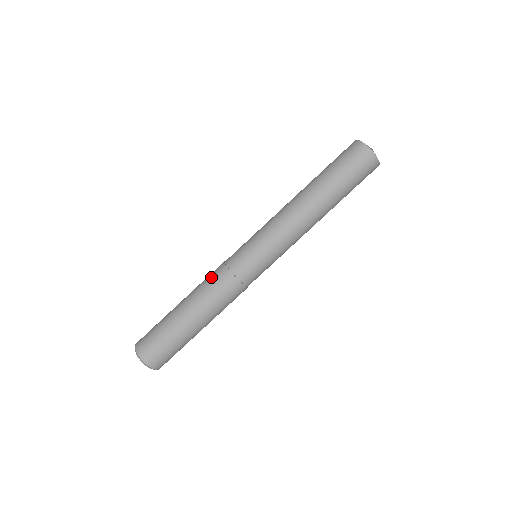
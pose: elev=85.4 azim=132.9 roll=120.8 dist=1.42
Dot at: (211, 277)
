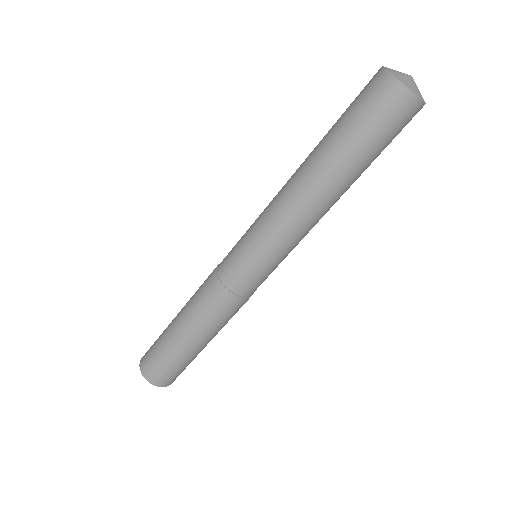
Dot at: (204, 281)
